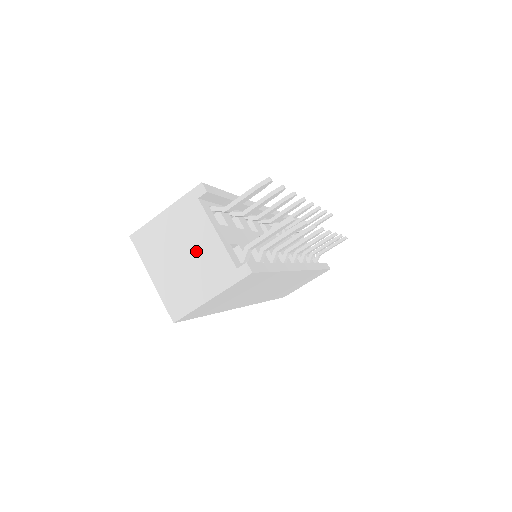
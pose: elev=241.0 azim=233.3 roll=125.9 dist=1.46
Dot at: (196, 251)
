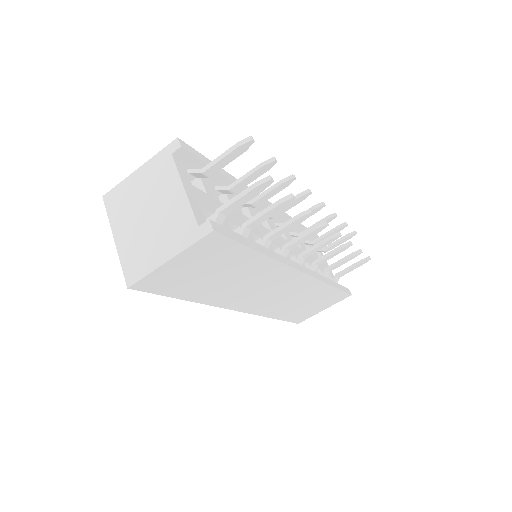
Dot at: (161, 209)
